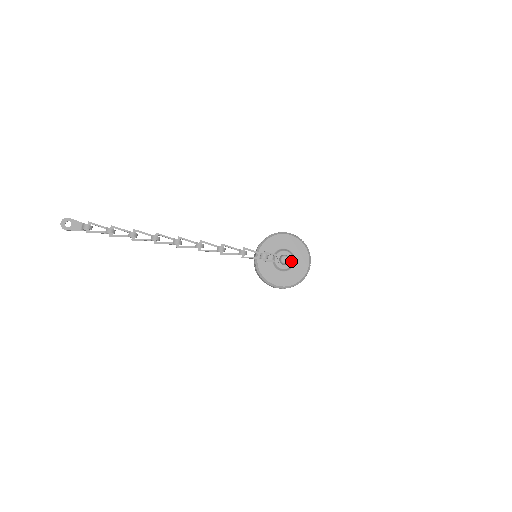
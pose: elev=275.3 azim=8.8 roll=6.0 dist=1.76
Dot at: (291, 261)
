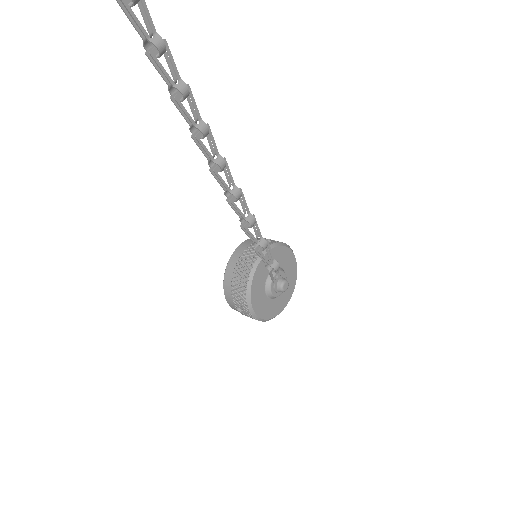
Dot at: occluded
